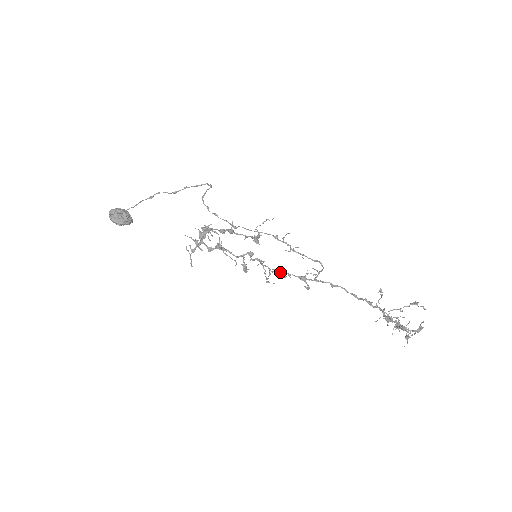
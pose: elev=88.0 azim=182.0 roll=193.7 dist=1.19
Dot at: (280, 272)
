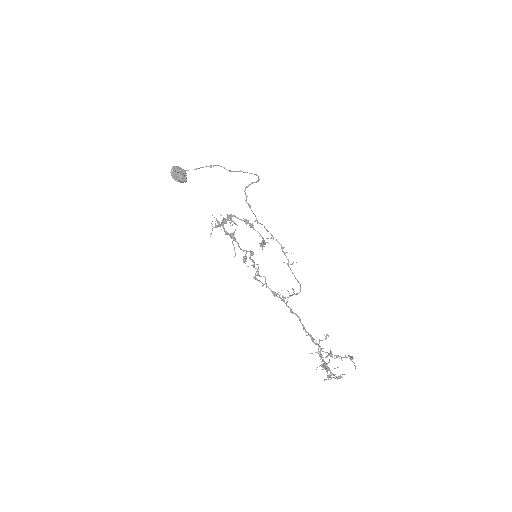
Dot at: (260, 281)
